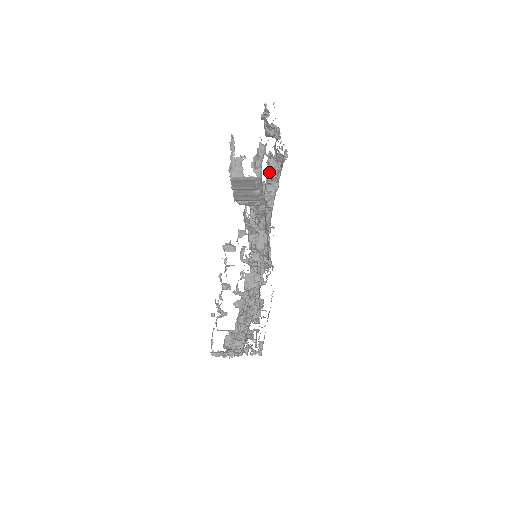
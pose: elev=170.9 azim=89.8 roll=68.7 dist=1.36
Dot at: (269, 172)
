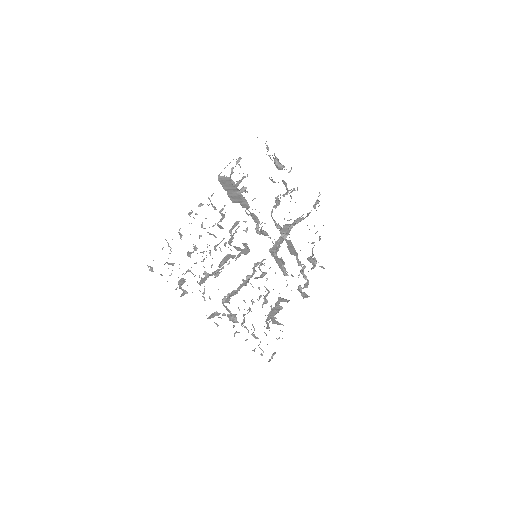
Dot at: occluded
